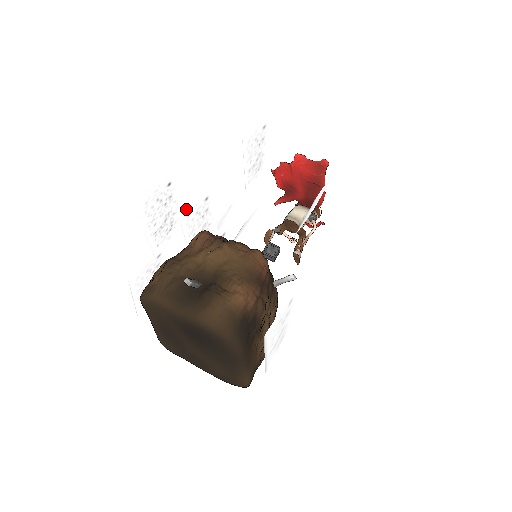
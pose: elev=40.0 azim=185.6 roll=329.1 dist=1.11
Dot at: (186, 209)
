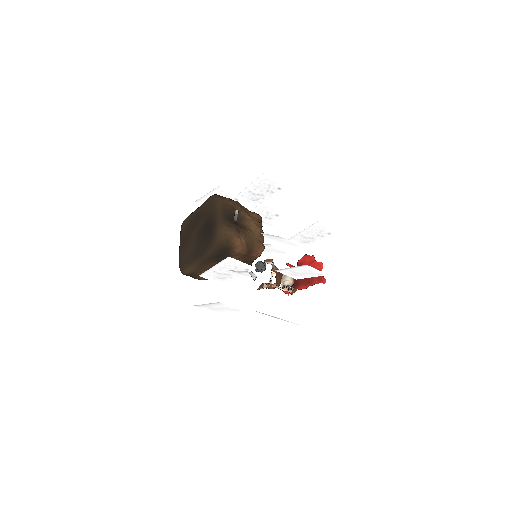
Dot at: (268, 204)
